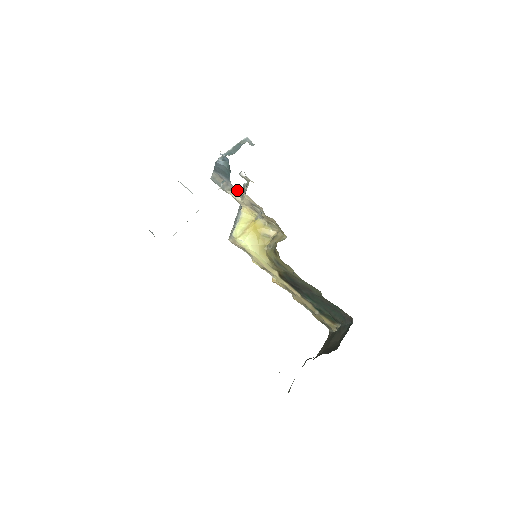
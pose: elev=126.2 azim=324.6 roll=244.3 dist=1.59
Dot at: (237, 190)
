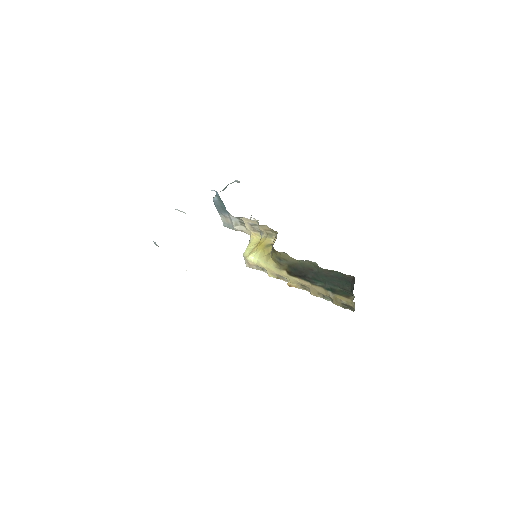
Dot at: (239, 221)
